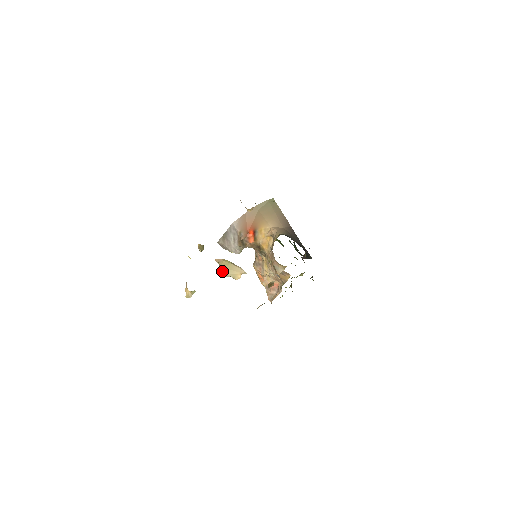
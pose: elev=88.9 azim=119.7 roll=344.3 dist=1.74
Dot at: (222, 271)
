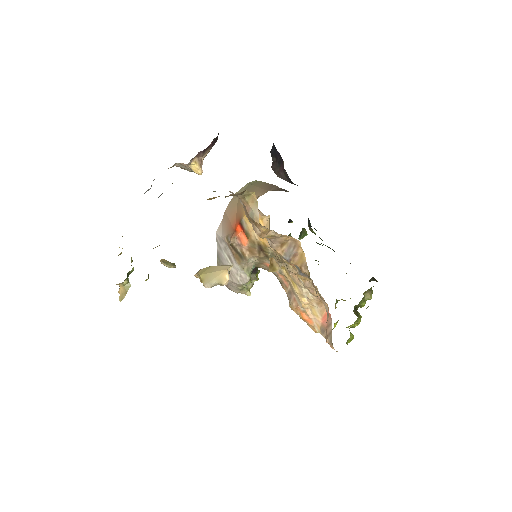
Dot at: (201, 281)
